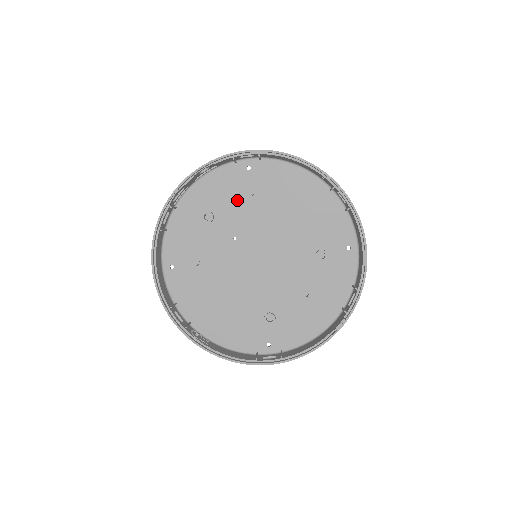
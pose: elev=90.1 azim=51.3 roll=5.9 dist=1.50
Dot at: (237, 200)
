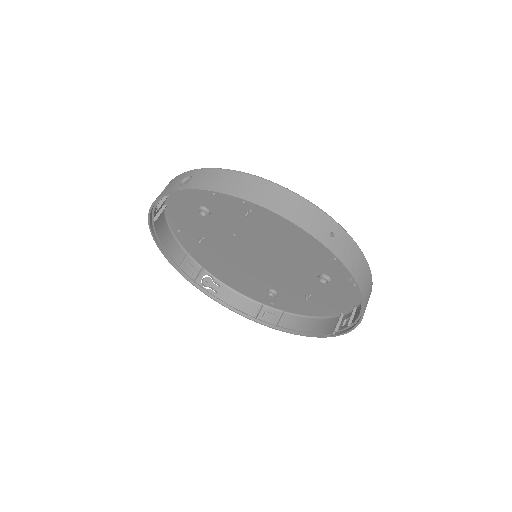
Dot at: (233, 209)
